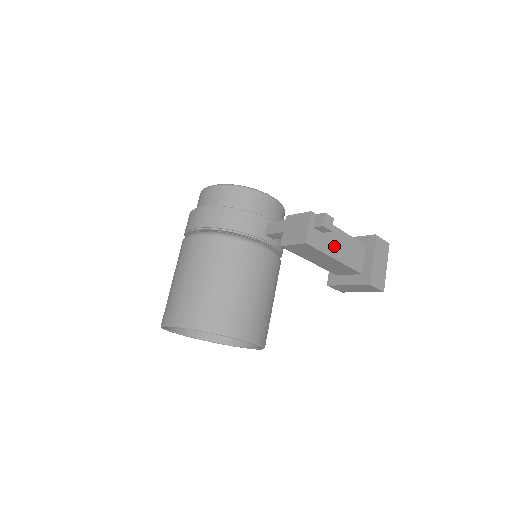
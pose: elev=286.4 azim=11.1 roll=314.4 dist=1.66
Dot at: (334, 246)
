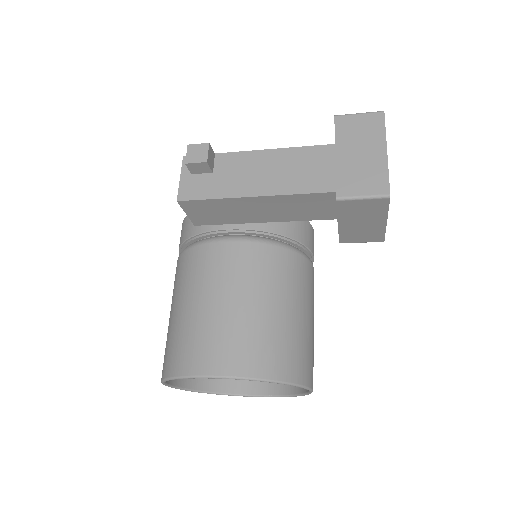
Dot at: (246, 179)
